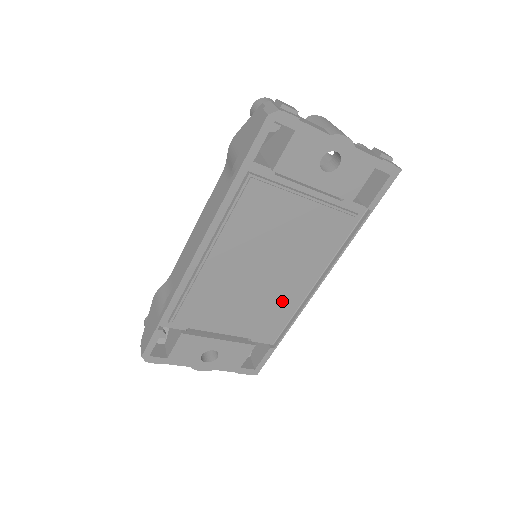
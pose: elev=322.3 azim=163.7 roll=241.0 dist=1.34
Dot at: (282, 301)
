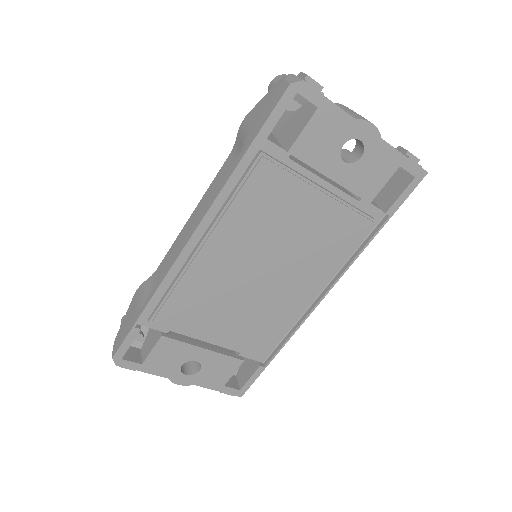
Dot at: (280, 311)
